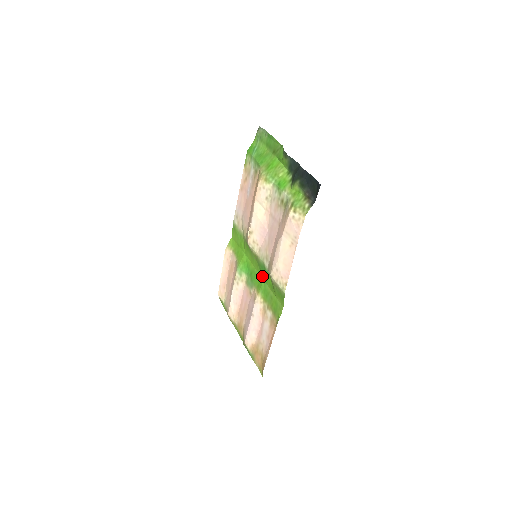
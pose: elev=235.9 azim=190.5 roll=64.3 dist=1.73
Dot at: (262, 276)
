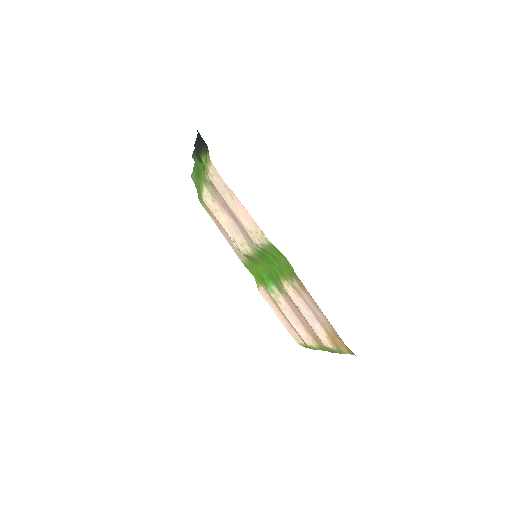
Dot at: (270, 264)
